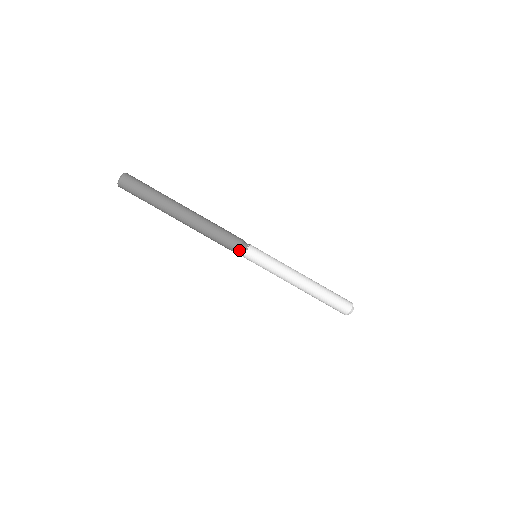
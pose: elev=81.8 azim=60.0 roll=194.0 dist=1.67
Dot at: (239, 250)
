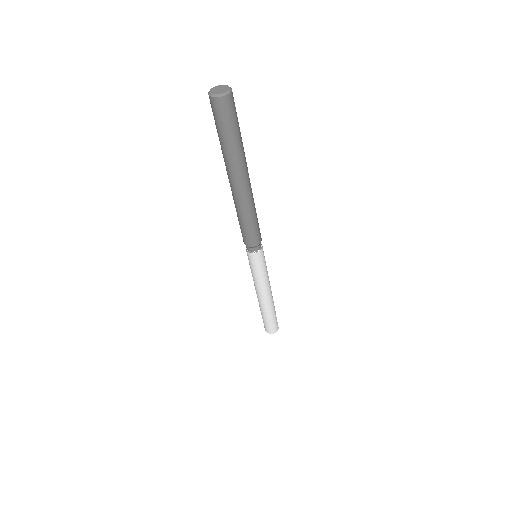
Dot at: (255, 247)
